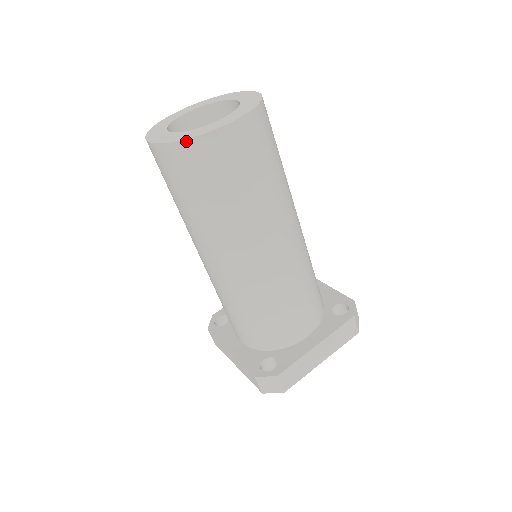
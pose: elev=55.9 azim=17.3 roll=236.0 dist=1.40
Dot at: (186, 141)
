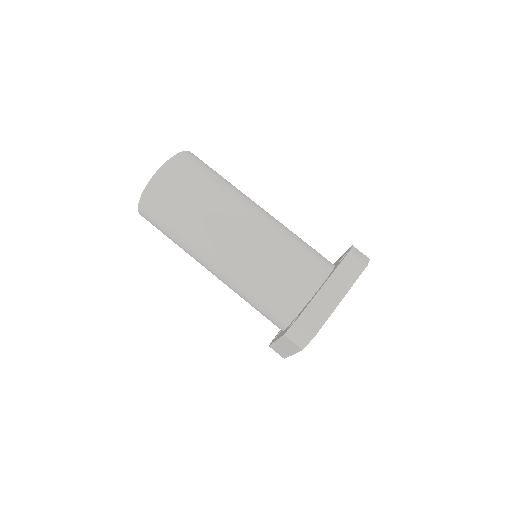
Dot at: (145, 190)
